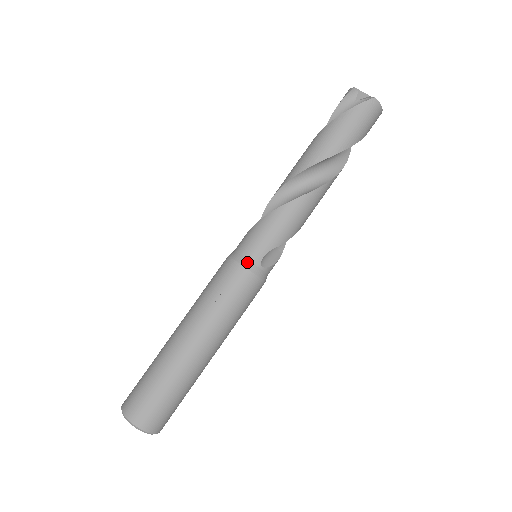
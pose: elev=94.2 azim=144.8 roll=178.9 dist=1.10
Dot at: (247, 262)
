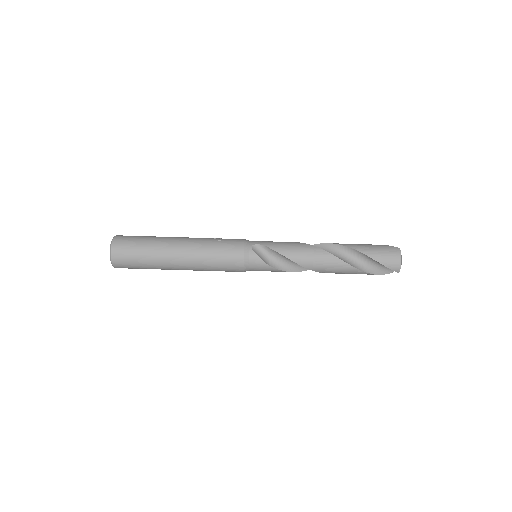
Dot at: (248, 240)
